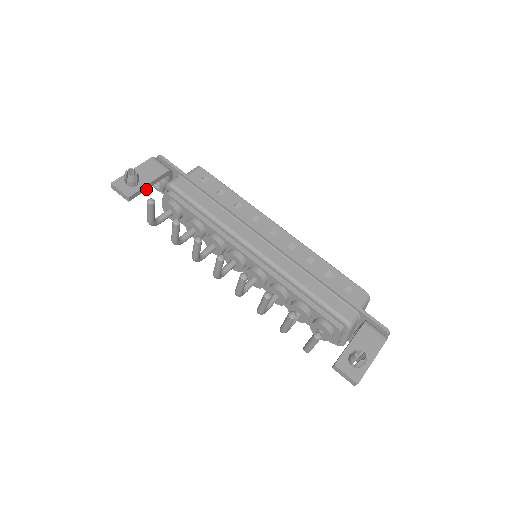
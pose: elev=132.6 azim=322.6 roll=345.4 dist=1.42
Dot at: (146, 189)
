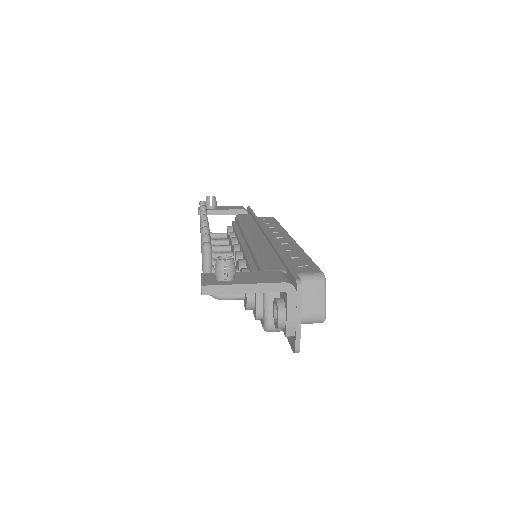
Dot at: (218, 214)
